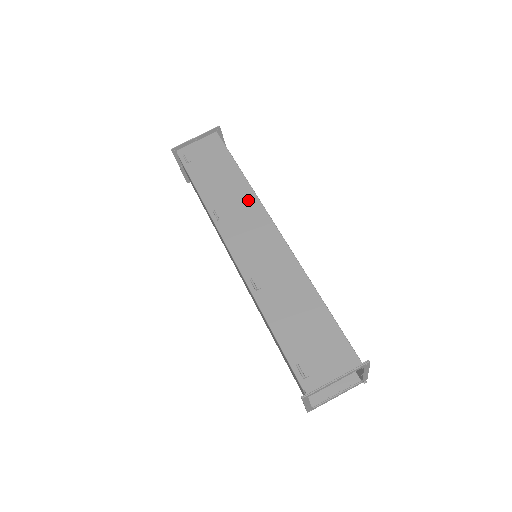
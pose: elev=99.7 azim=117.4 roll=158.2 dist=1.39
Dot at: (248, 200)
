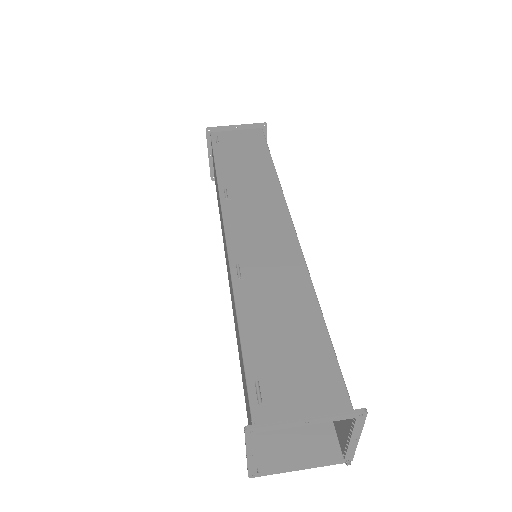
Dot at: (270, 191)
